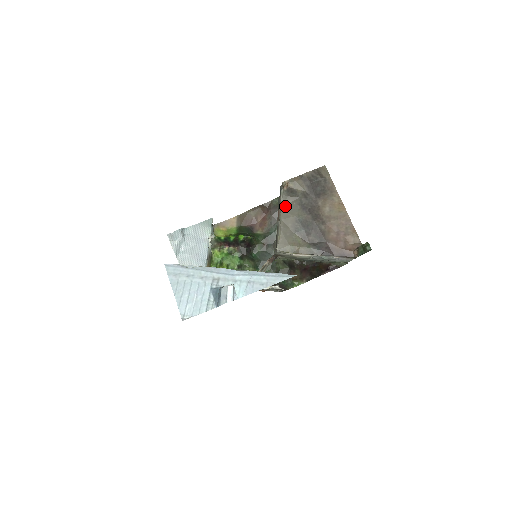
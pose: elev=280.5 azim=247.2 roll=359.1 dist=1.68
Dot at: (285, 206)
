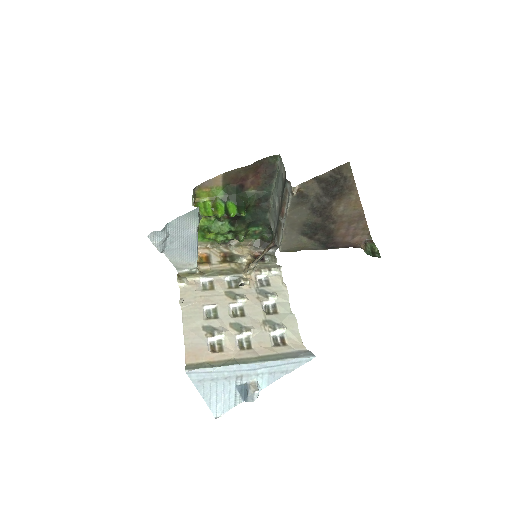
Dot at: (292, 211)
